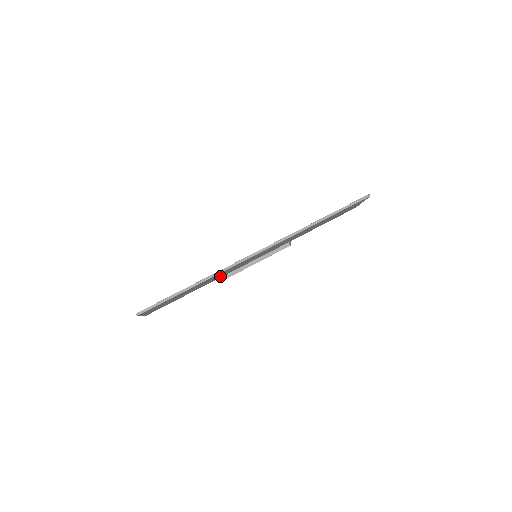
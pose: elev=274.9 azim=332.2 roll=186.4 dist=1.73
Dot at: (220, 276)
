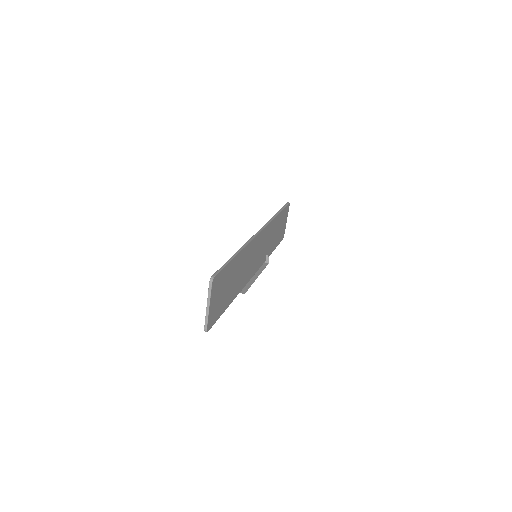
Dot at: (242, 279)
